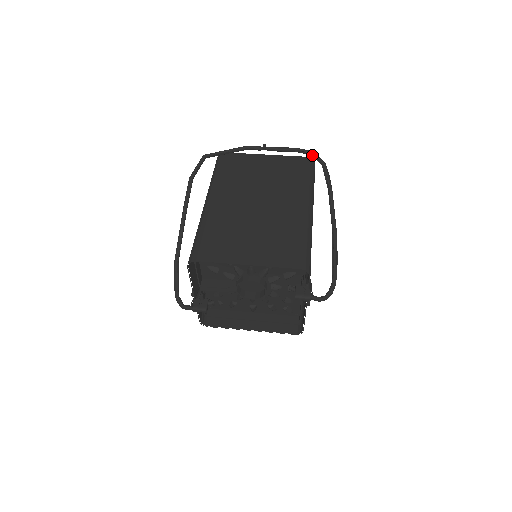
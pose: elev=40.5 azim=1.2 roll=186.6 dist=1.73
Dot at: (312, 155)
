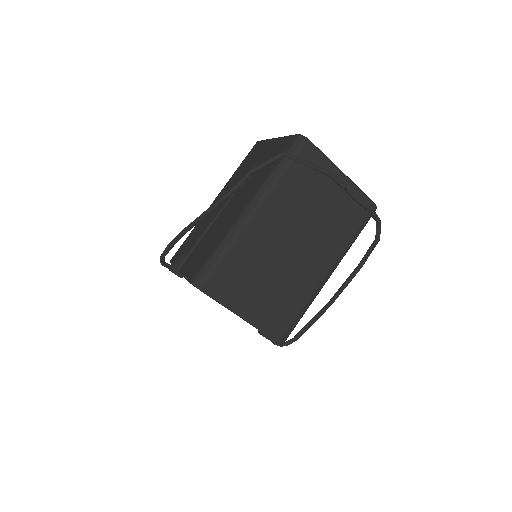
Dot at: (377, 224)
